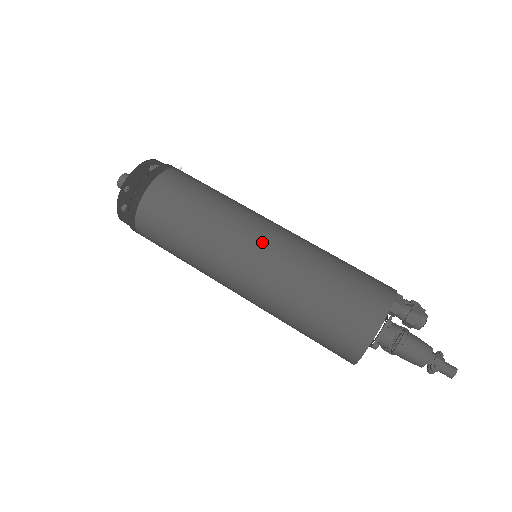
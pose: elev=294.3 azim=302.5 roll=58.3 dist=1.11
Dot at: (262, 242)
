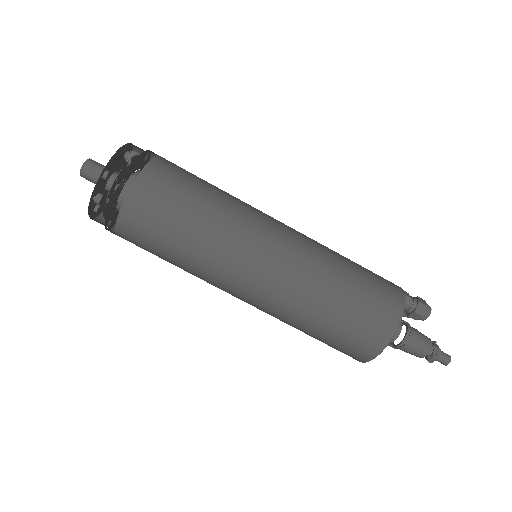
Dot at: (279, 237)
